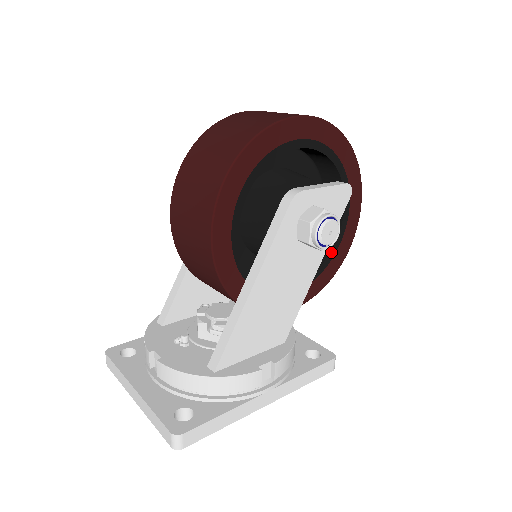
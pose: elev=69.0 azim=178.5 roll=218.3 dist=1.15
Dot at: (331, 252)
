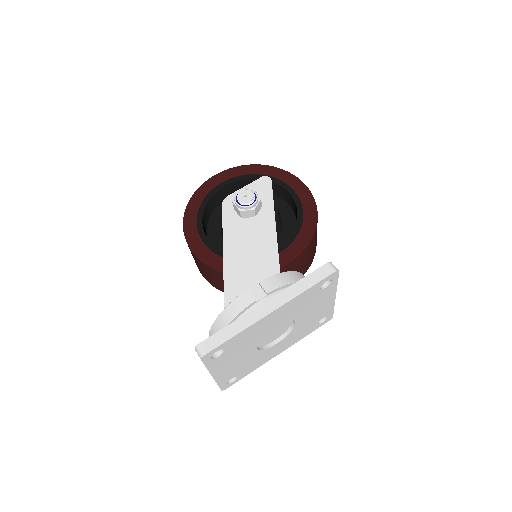
Dot at: (298, 217)
